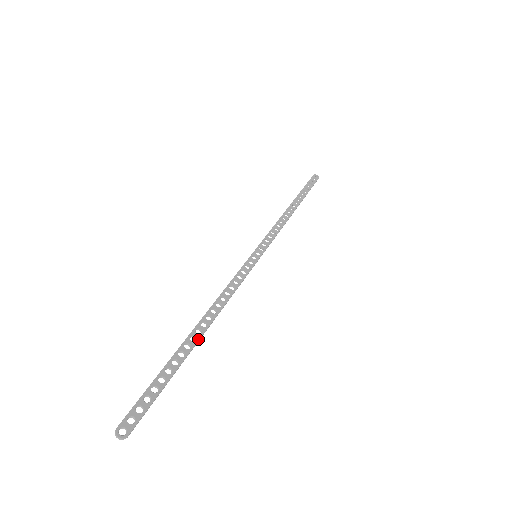
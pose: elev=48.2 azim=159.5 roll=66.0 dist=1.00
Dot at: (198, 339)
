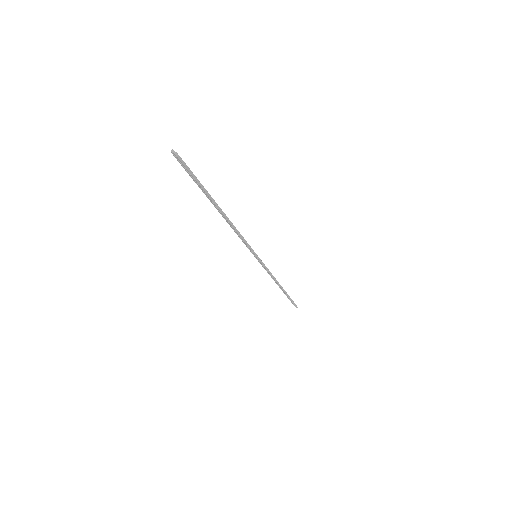
Dot at: (220, 208)
